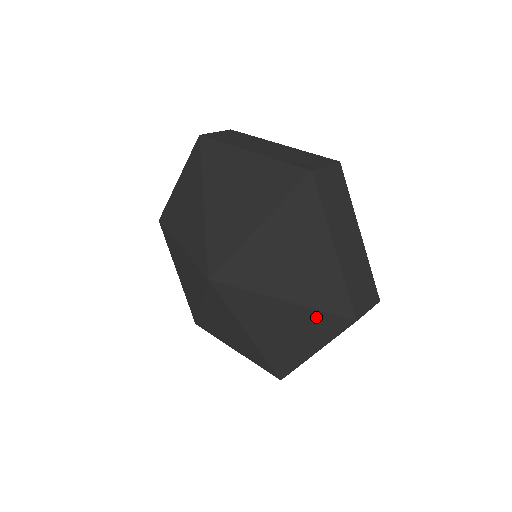
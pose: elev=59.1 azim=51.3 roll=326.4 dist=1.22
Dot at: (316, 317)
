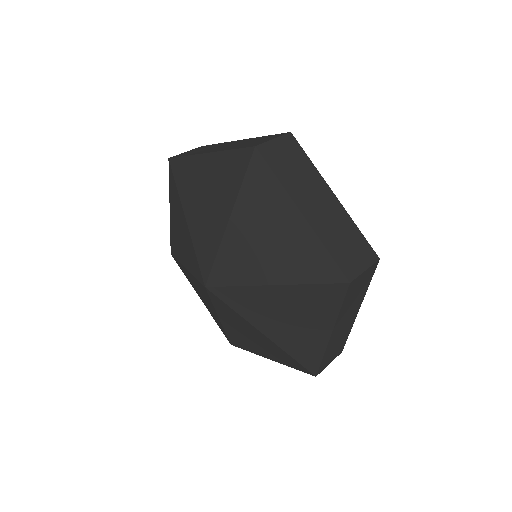
Dot at: (312, 292)
